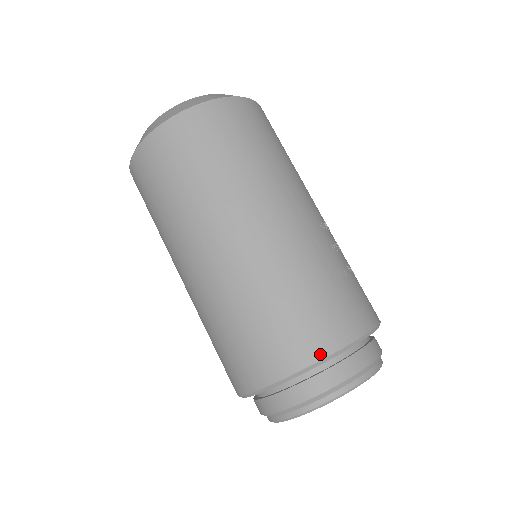
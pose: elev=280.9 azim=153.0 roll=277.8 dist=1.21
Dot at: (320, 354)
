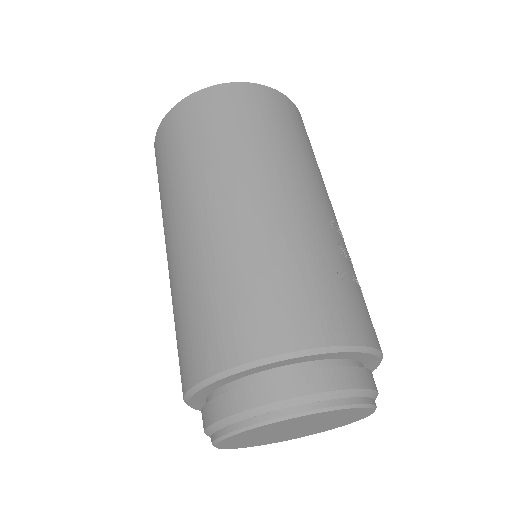
Dot at: (285, 346)
